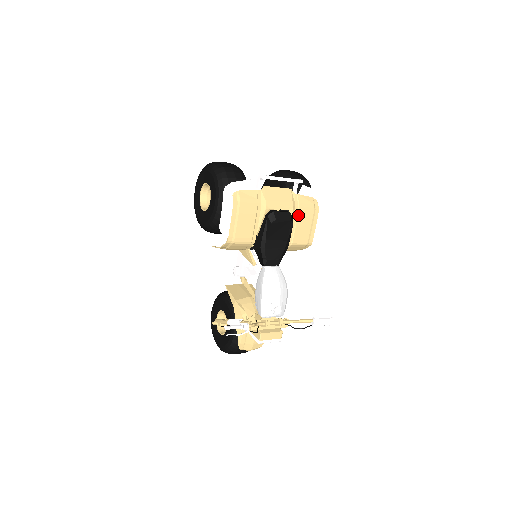
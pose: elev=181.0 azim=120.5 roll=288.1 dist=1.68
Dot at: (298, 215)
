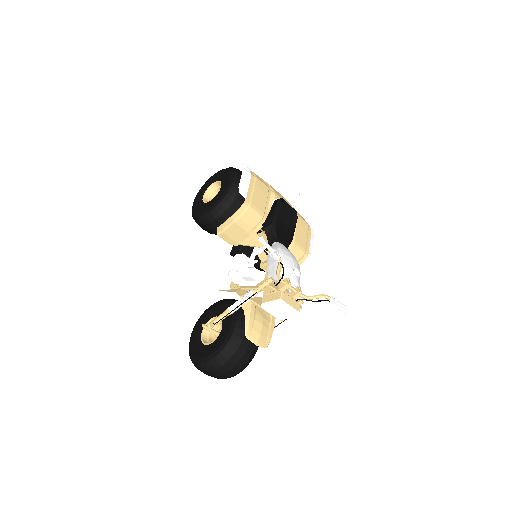
Dot at: (297, 221)
